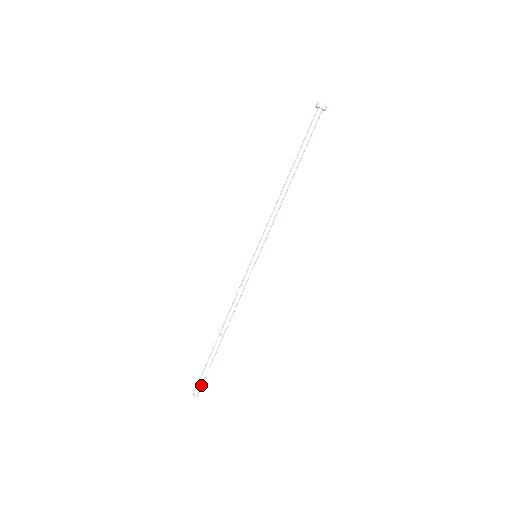
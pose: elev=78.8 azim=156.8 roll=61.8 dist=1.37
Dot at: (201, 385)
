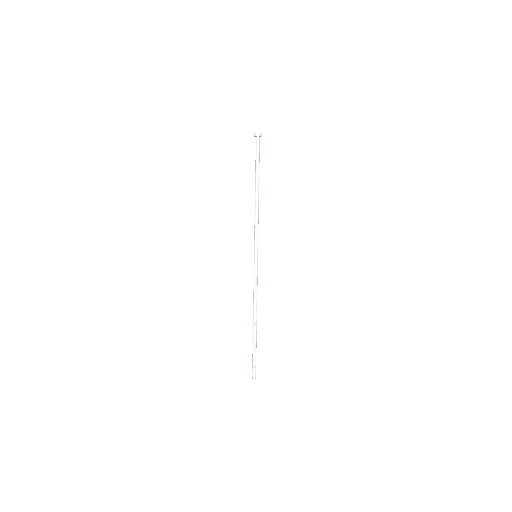
Dot at: occluded
